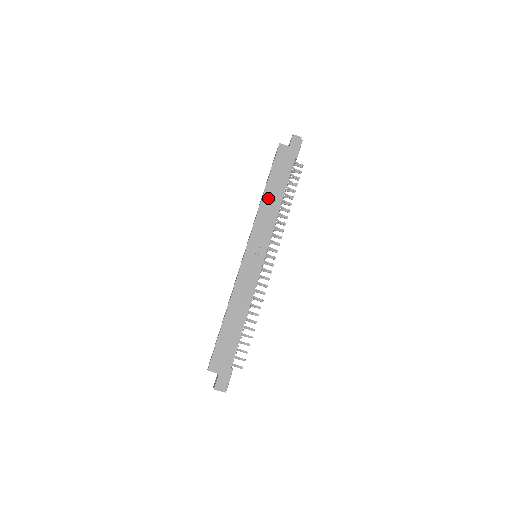
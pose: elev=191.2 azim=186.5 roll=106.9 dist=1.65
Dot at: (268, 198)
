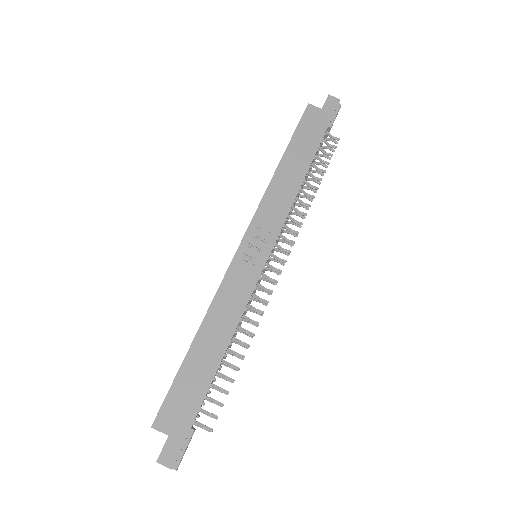
Dot at: (283, 173)
